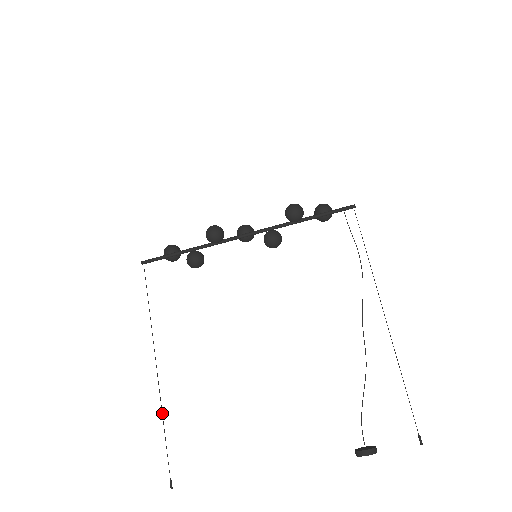
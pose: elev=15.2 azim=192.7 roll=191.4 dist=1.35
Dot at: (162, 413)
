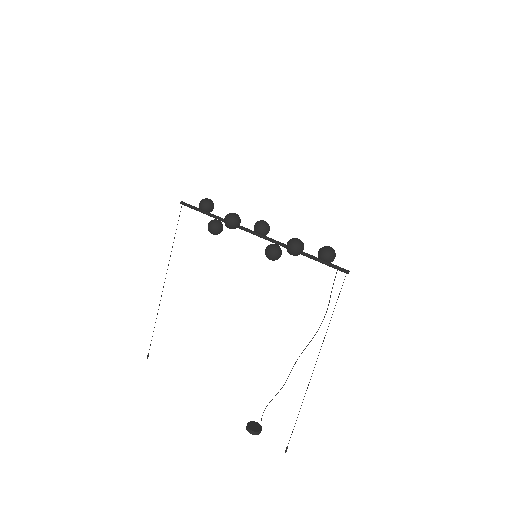
Dot at: occluded
